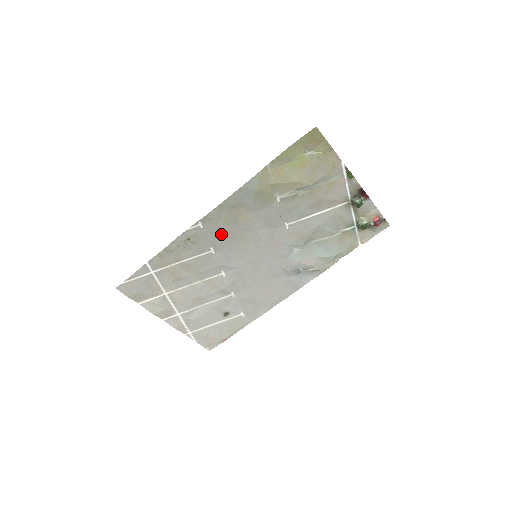
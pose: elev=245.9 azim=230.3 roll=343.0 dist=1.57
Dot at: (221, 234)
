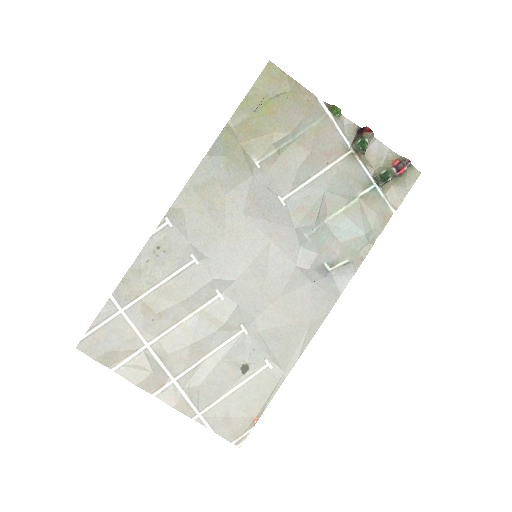
Dot at: (199, 230)
